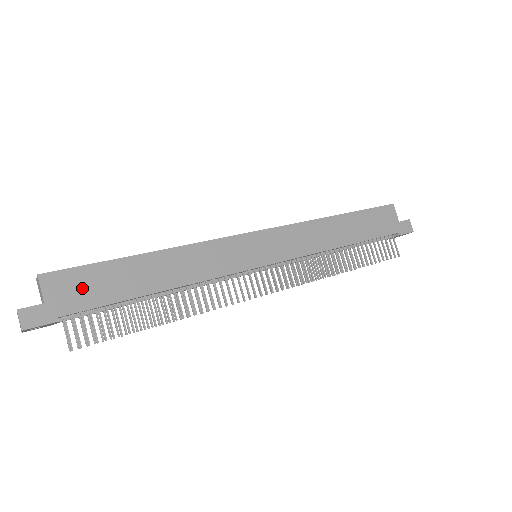
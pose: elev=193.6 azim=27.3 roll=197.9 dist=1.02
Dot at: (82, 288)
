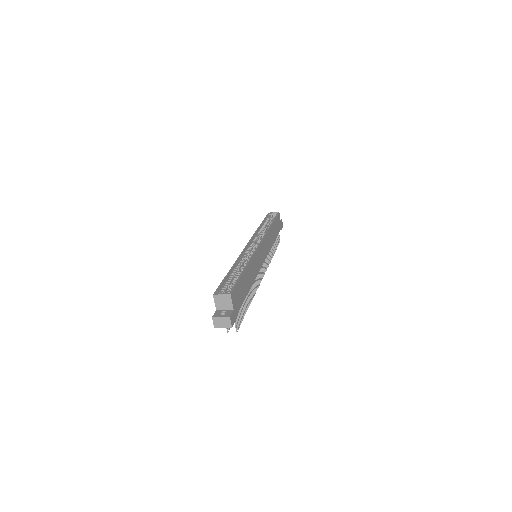
Dot at: (238, 296)
